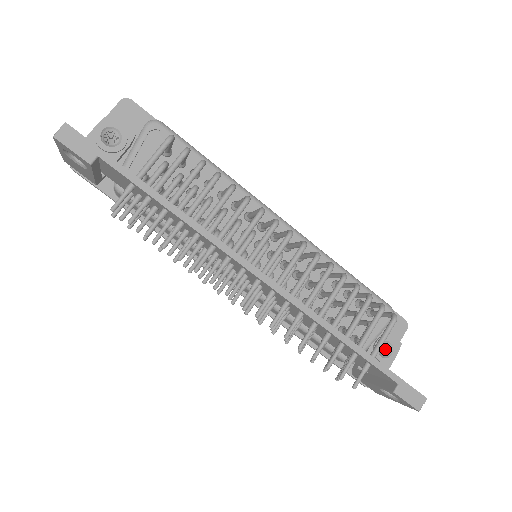
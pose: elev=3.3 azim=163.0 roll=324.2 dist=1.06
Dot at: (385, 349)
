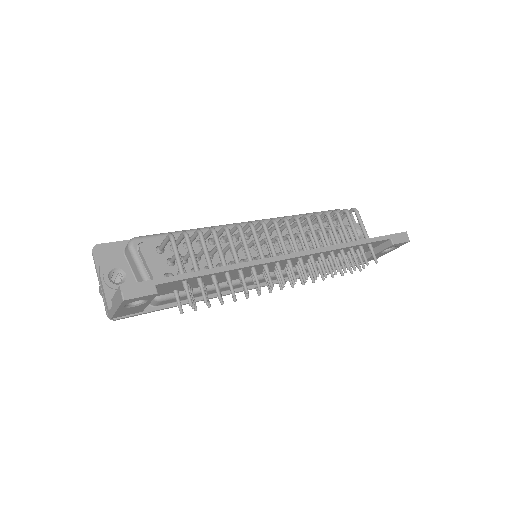
Dot at: occluded
